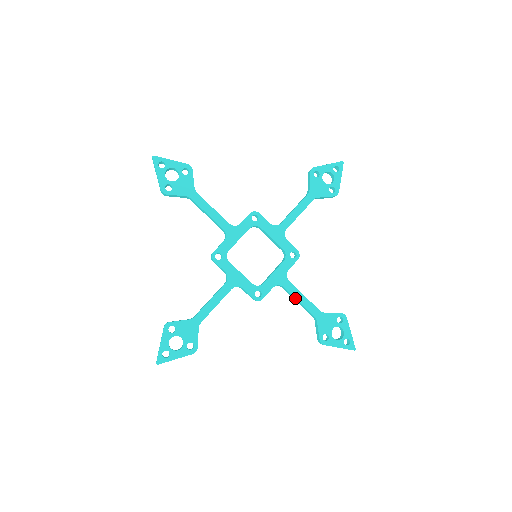
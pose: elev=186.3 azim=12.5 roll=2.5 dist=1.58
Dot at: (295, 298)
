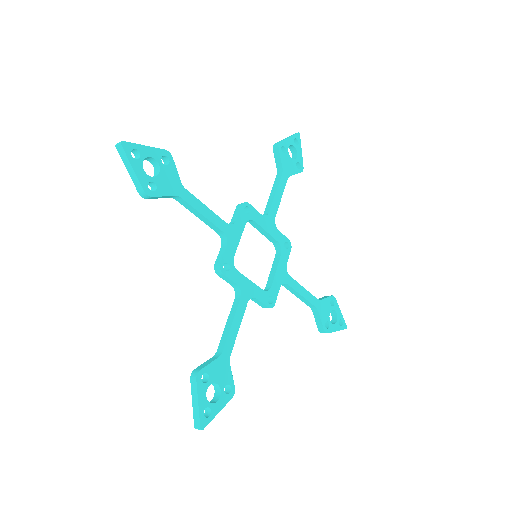
Dot at: (298, 293)
